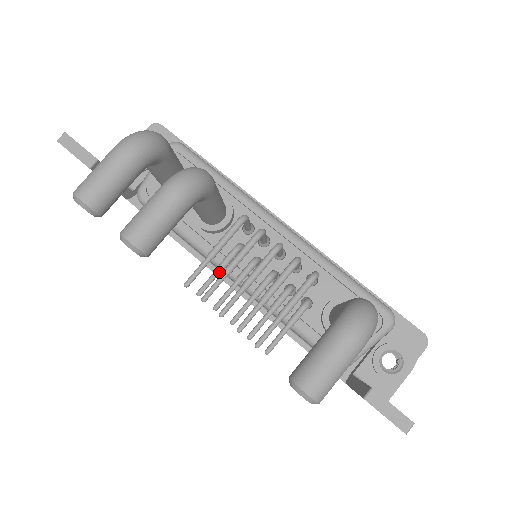
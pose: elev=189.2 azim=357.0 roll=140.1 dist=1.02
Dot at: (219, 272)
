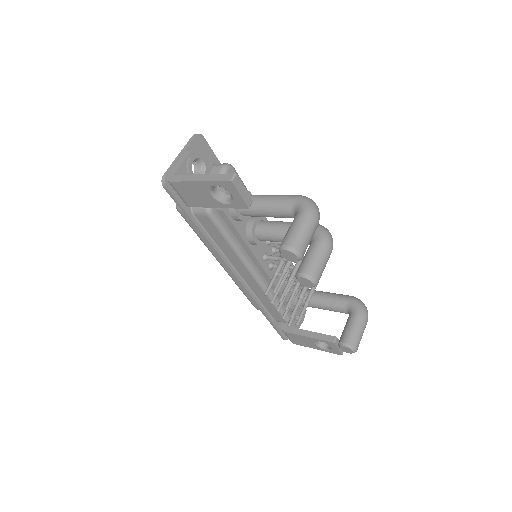
Dot at: occluded
